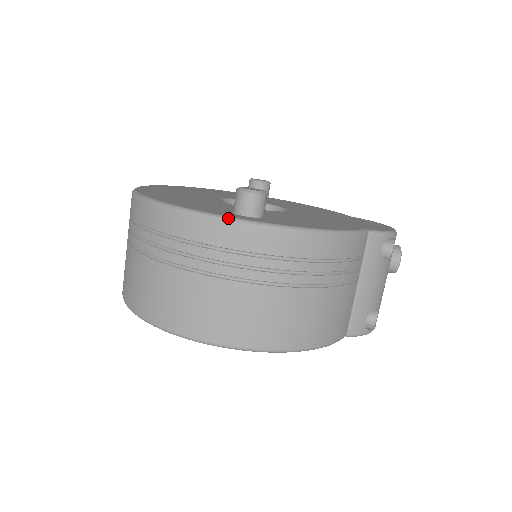
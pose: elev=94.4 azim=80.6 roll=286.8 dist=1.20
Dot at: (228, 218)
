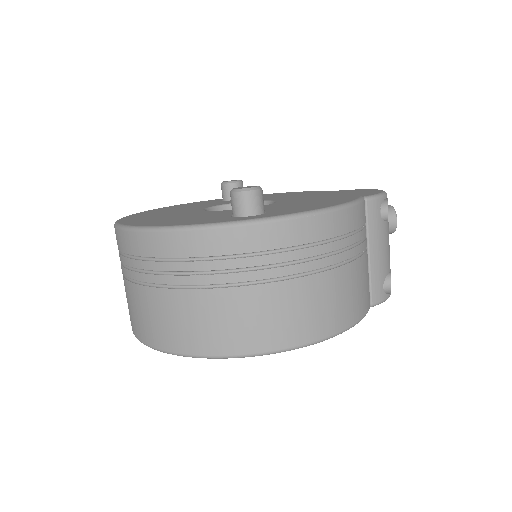
Dot at: (235, 222)
